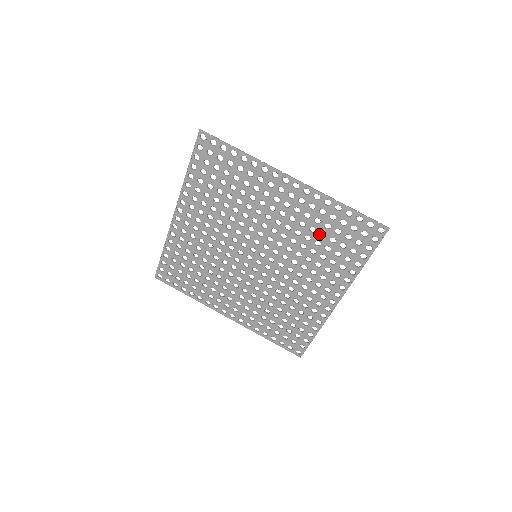
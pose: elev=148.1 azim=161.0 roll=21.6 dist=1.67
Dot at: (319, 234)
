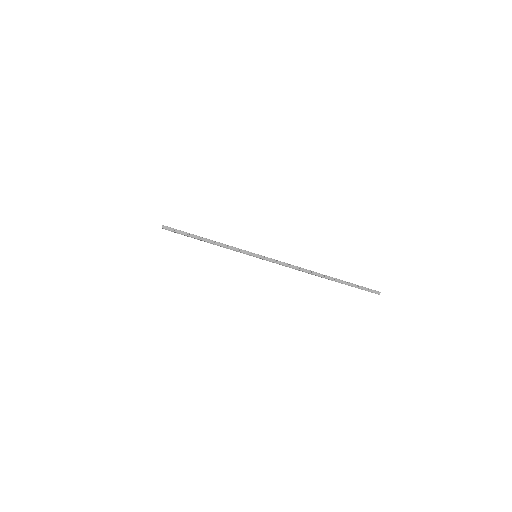
Dot at: (312, 274)
